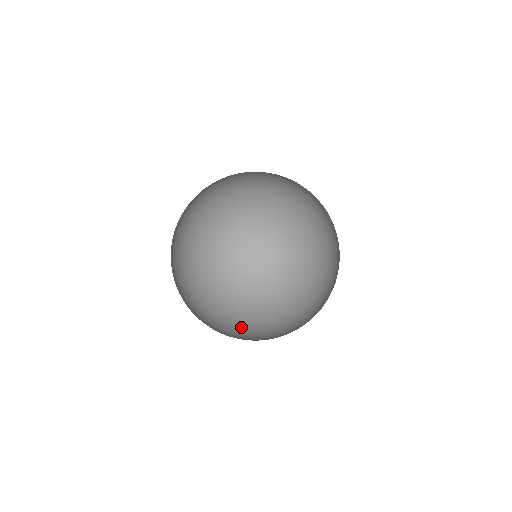
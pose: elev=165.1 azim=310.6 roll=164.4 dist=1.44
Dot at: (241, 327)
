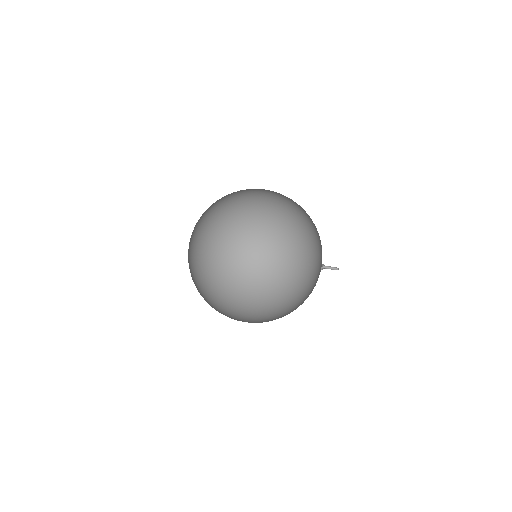
Dot at: (238, 318)
